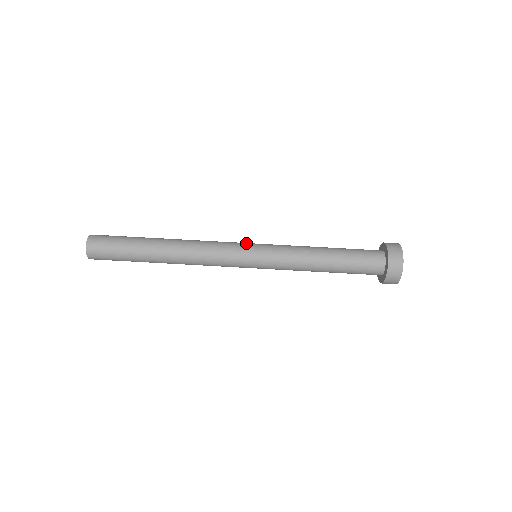
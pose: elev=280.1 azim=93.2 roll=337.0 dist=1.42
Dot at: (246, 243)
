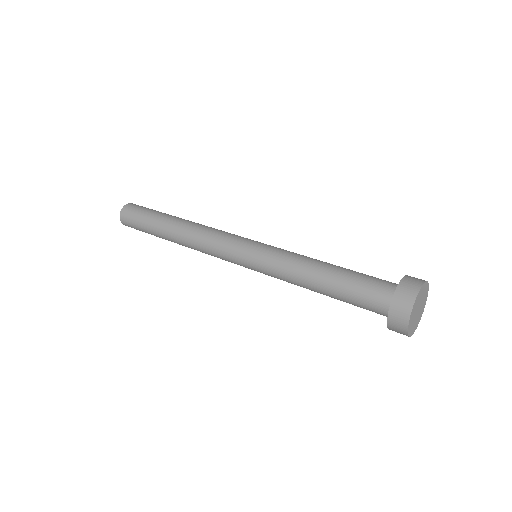
Dot at: occluded
